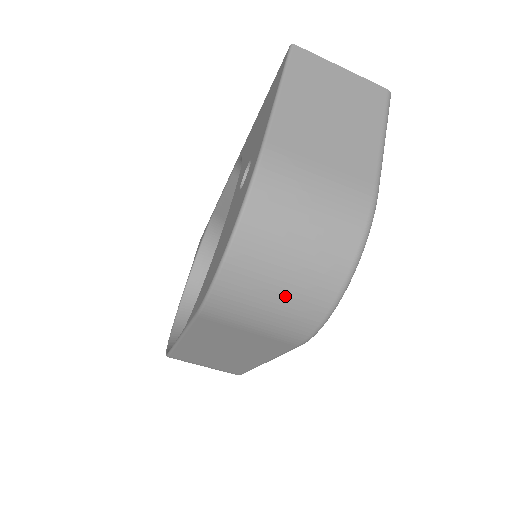
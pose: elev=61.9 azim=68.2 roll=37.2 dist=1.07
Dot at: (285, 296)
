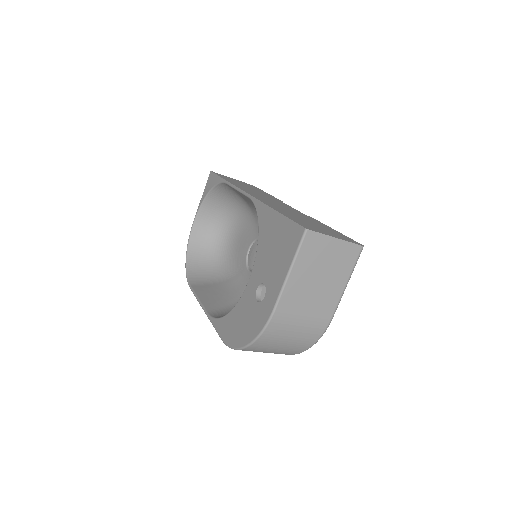
Dot at: occluded
